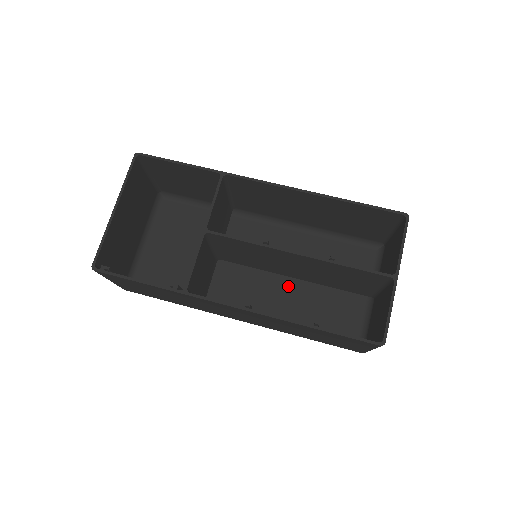
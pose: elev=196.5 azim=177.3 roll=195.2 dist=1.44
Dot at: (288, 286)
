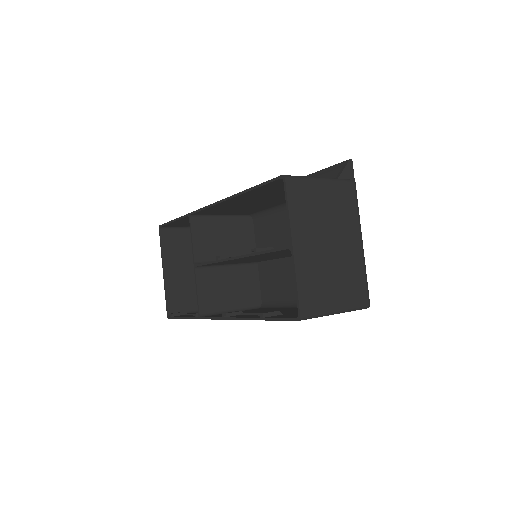
Dot at: occluded
